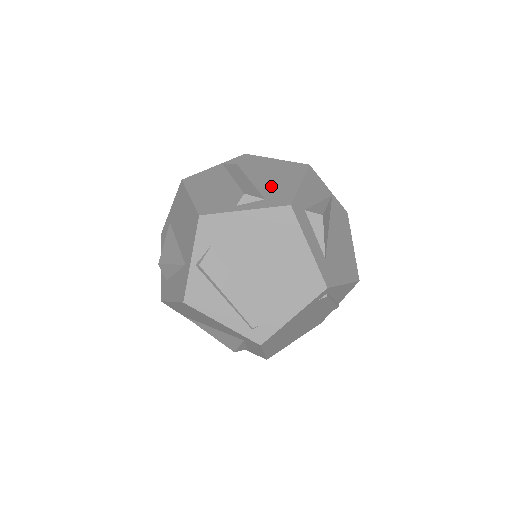
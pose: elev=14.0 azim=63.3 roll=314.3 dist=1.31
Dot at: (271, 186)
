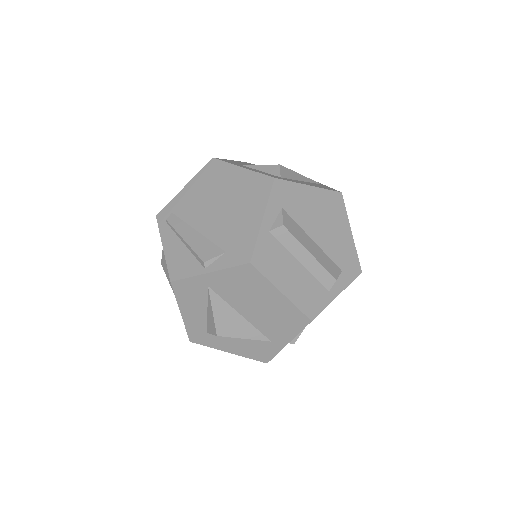
Dot at: (335, 246)
